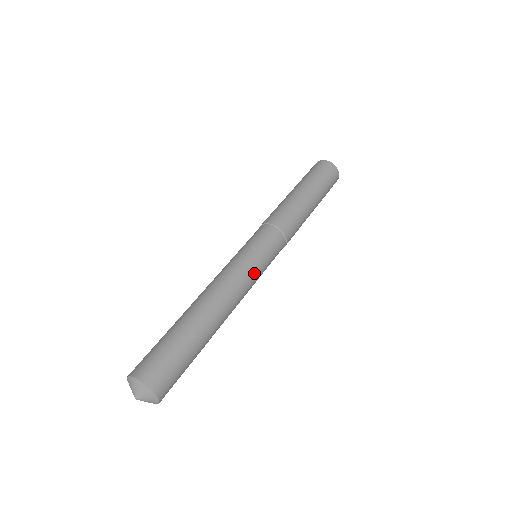
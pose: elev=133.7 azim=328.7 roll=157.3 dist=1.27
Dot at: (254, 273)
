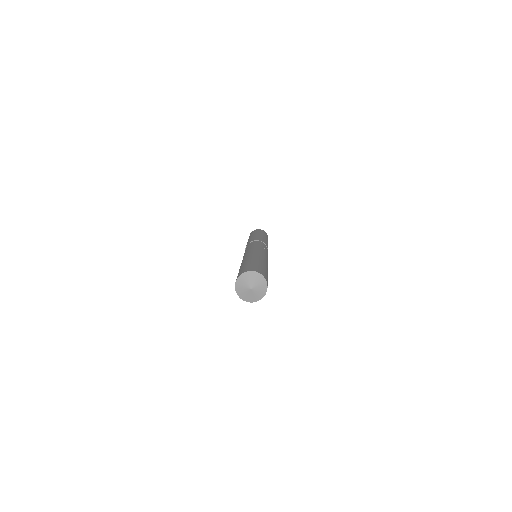
Dot at: (265, 252)
